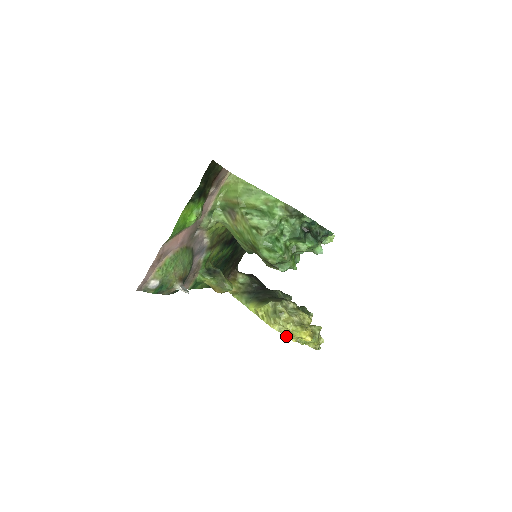
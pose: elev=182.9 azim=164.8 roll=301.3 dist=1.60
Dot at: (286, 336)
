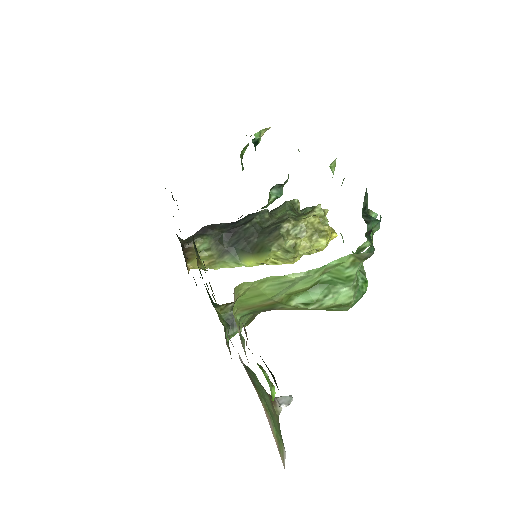
Dot at: occluded
